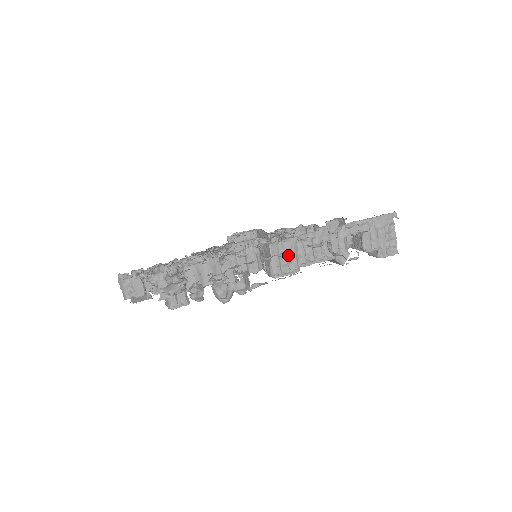
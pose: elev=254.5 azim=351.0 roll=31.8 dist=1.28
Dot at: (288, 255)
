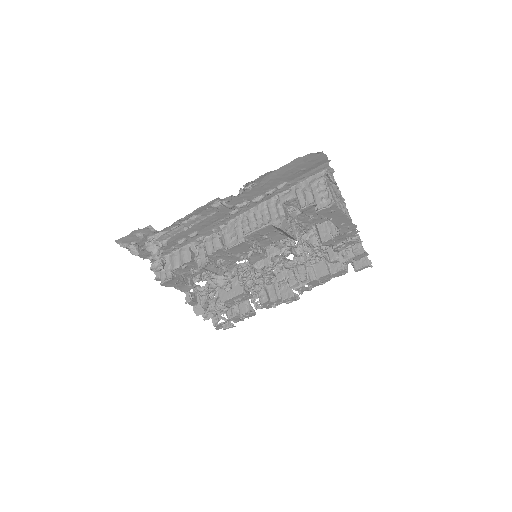
Dot at: (234, 231)
